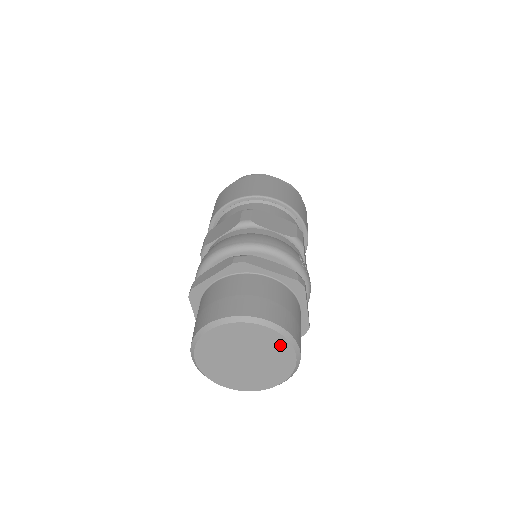
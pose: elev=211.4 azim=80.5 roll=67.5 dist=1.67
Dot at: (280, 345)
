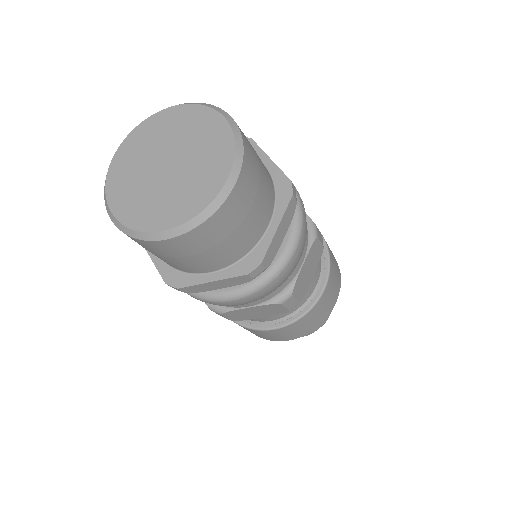
Dot at: (197, 117)
